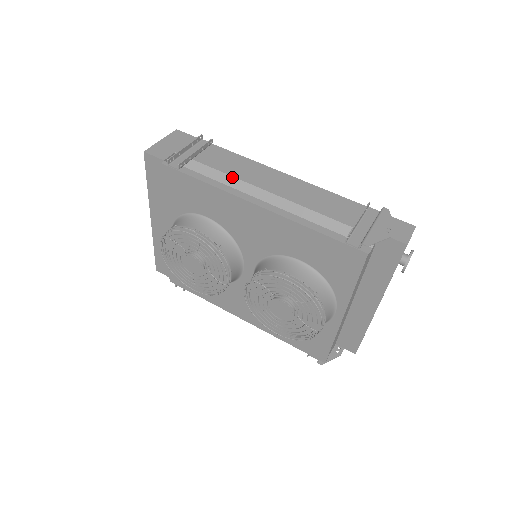
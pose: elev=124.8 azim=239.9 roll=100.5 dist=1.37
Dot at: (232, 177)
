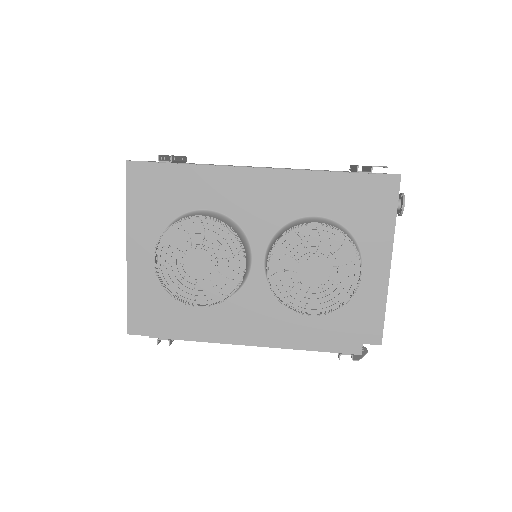
Dot at: occluded
